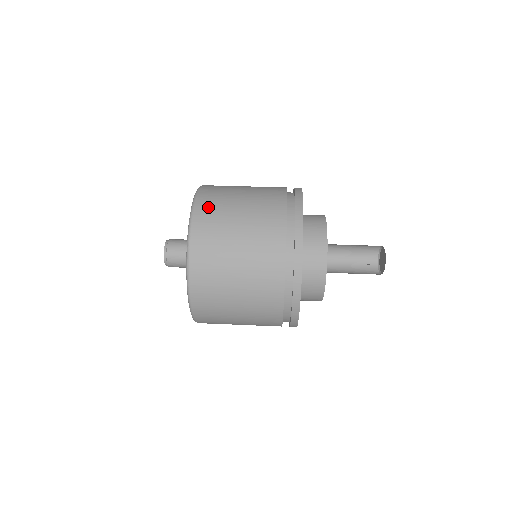
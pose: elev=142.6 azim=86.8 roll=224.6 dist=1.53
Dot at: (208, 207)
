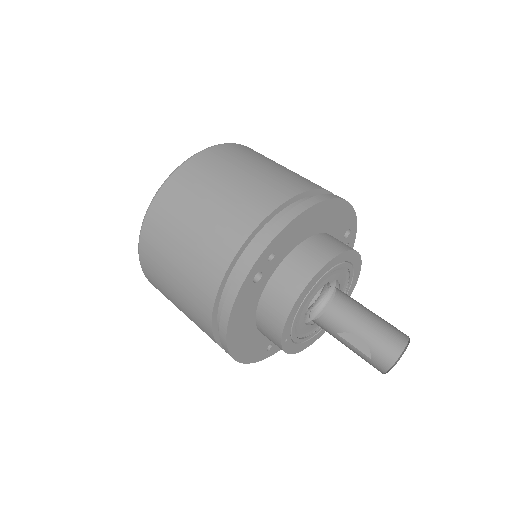
Dot at: (150, 246)
